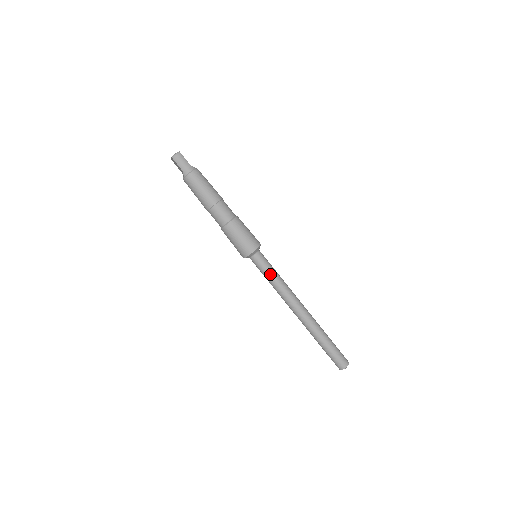
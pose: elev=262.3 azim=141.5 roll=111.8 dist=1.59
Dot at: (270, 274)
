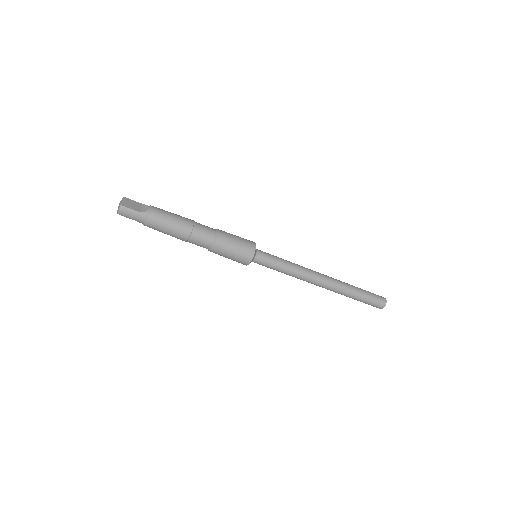
Dot at: (277, 269)
